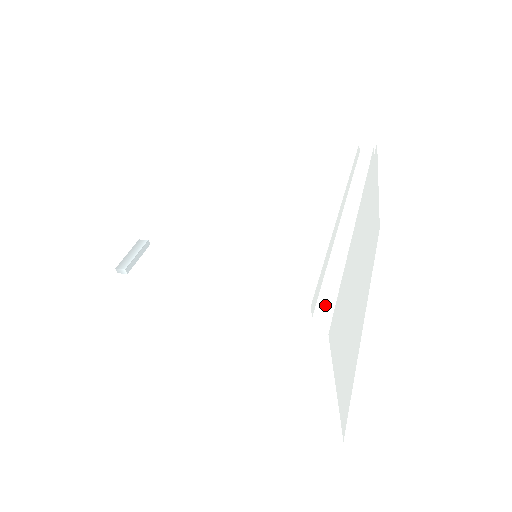
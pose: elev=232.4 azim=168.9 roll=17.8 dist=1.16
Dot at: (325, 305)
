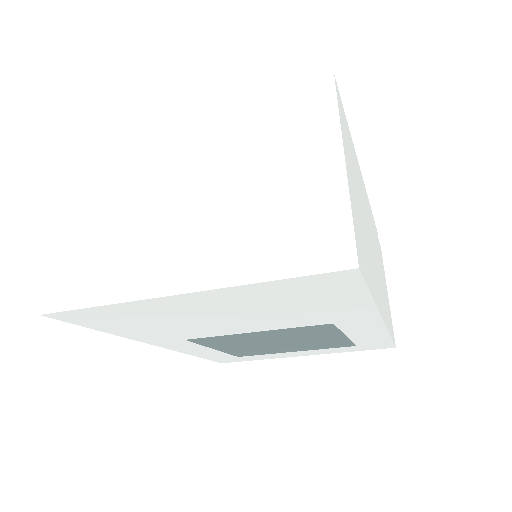
Dot at: occluded
